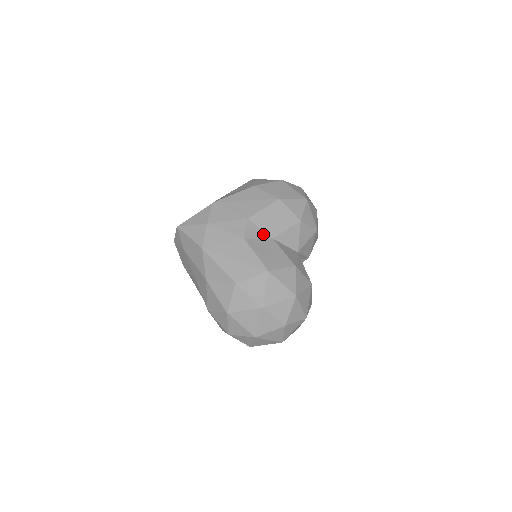
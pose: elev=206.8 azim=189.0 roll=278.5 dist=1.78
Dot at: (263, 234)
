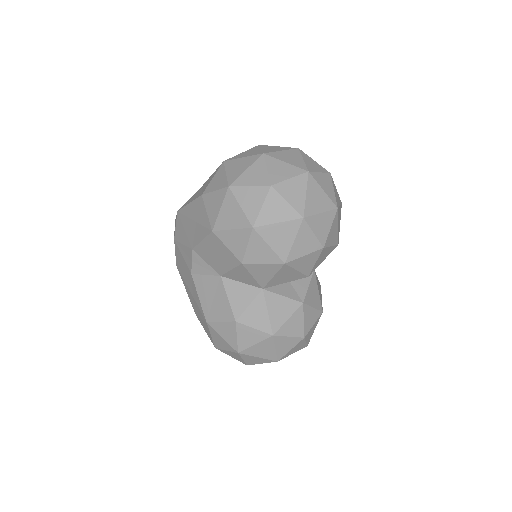
Dot at: (210, 269)
